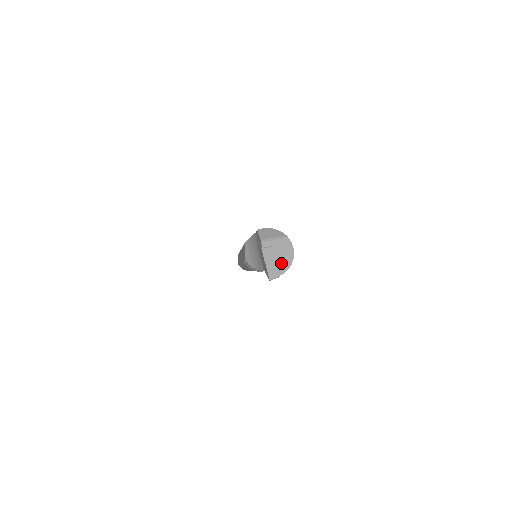
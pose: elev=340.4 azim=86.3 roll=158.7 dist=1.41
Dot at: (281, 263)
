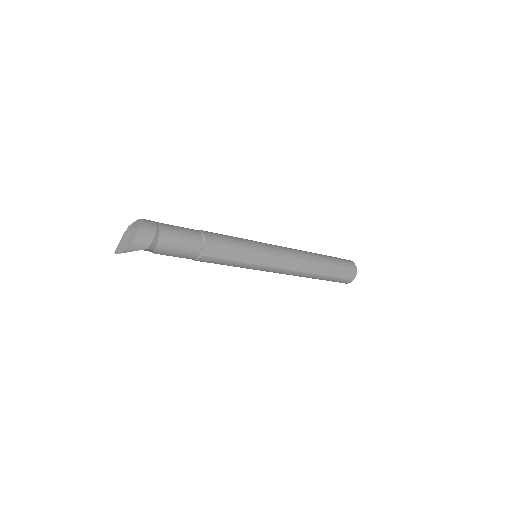
Dot at: (125, 245)
